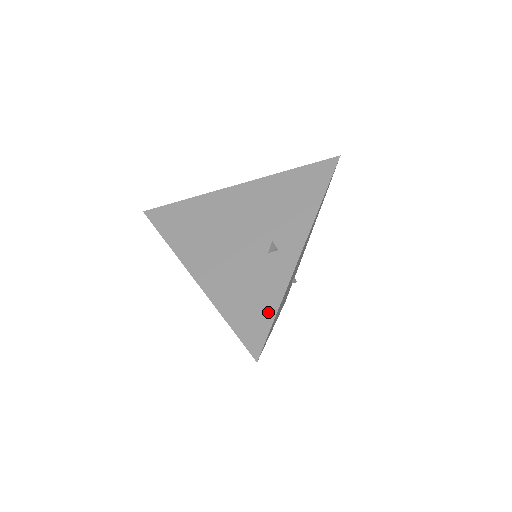
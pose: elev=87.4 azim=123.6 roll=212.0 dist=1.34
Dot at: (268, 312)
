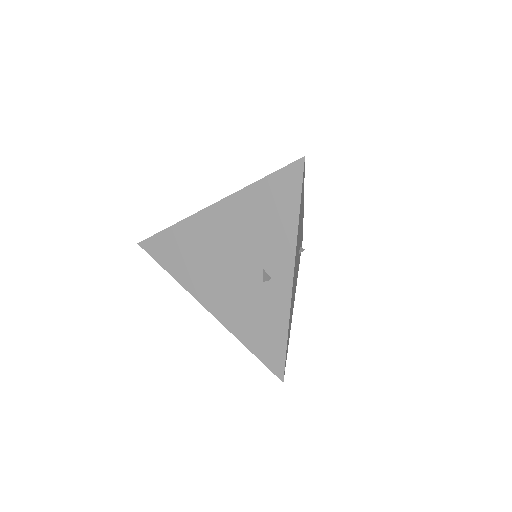
Dot at: (280, 340)
